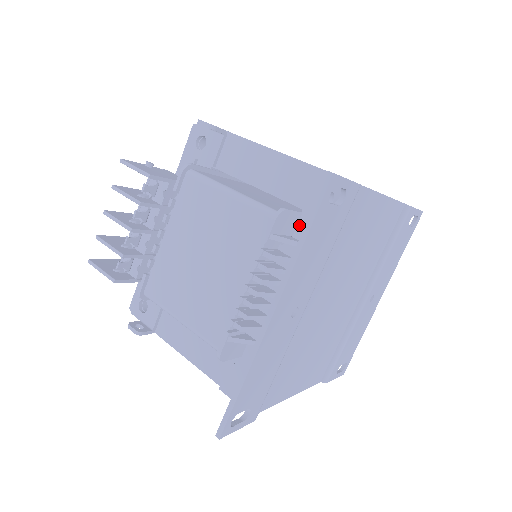
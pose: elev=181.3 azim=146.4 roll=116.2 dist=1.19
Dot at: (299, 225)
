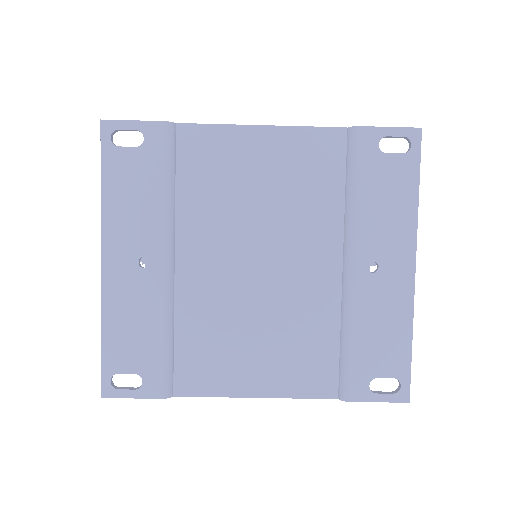
Dot at: occluded
